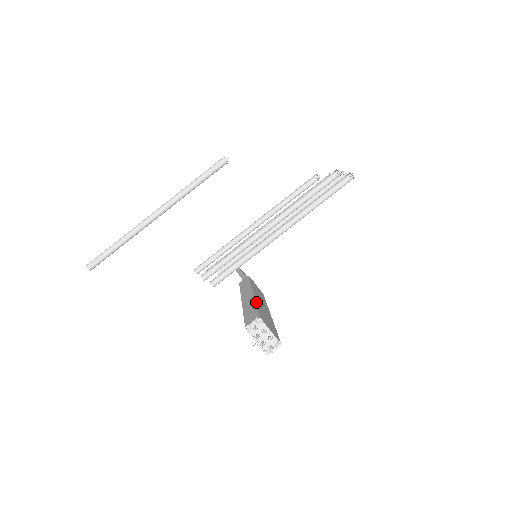
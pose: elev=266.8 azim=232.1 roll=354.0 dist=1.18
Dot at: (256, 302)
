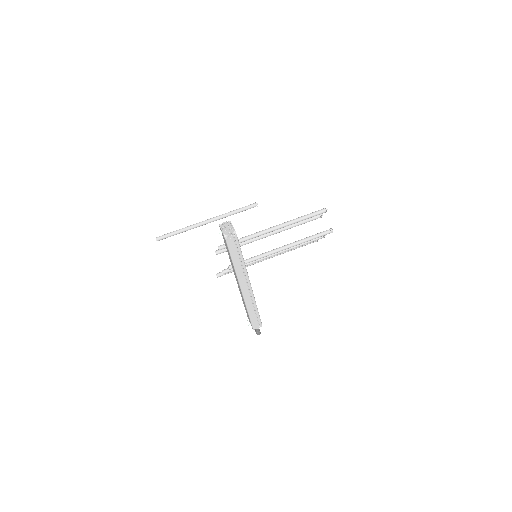
Dot at: occluded
